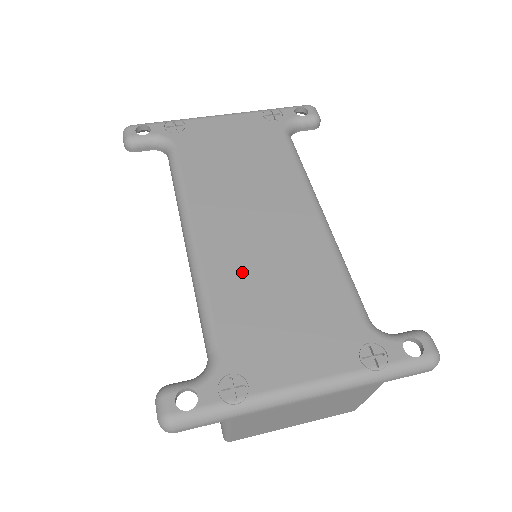
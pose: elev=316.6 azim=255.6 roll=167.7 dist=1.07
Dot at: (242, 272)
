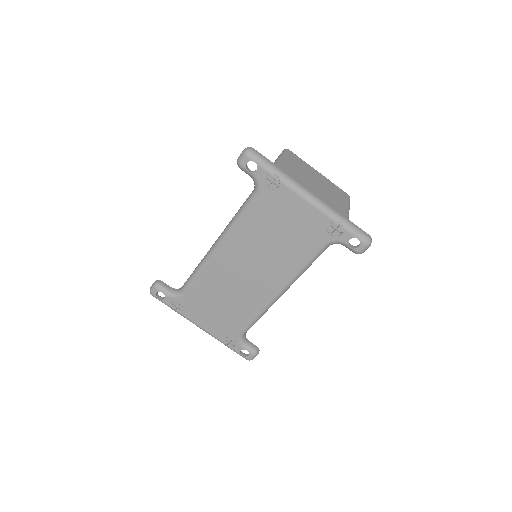
Dot at: (218, 282)
